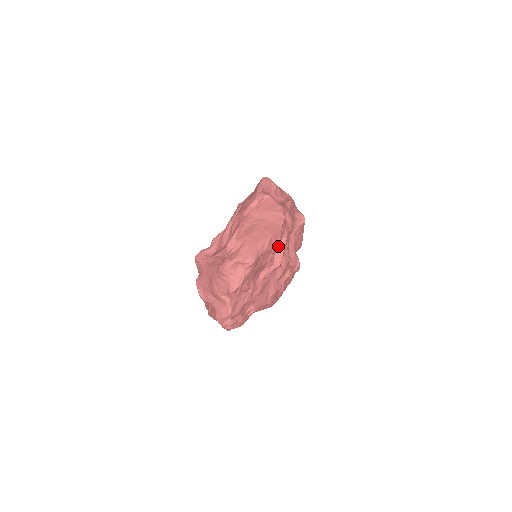
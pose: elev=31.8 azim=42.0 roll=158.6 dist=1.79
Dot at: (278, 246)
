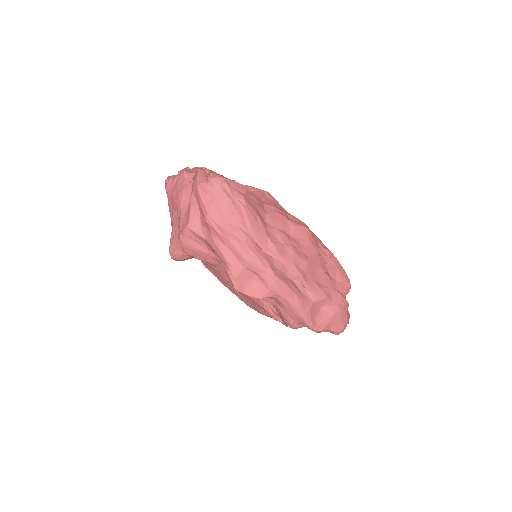
Dot at: occluded
